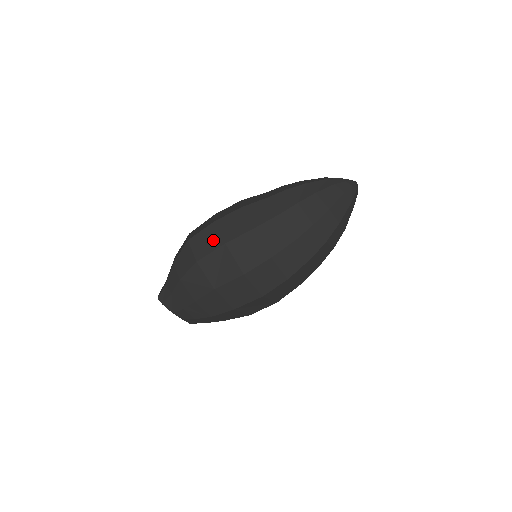
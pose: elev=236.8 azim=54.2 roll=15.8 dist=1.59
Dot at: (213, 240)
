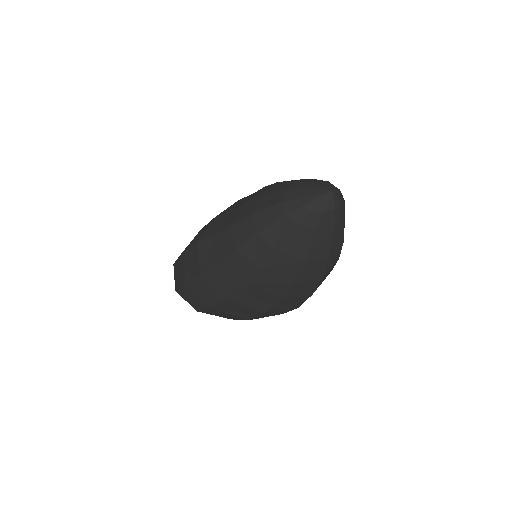
Dot at: (197, 300)
